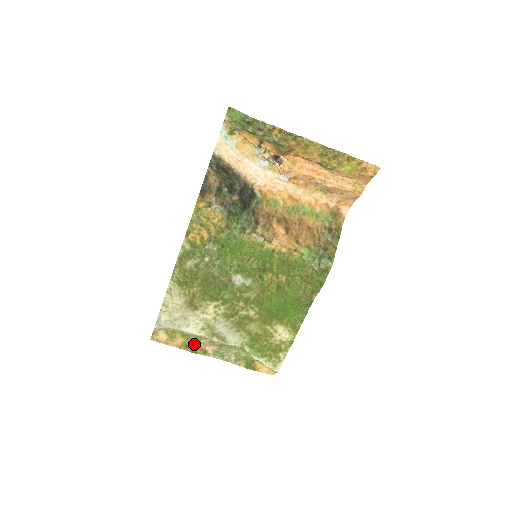
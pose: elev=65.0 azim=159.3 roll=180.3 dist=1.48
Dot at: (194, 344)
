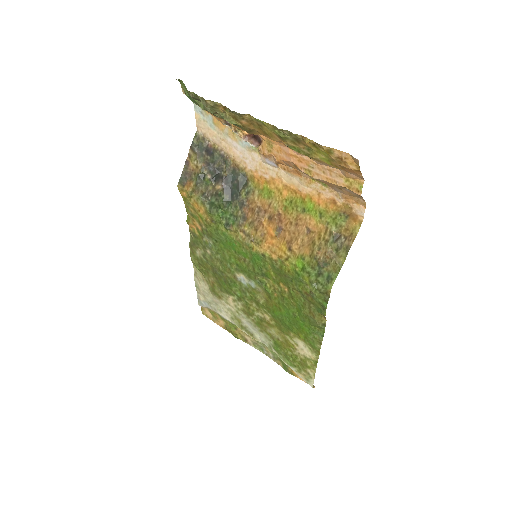
Dot at: (233, 330)
